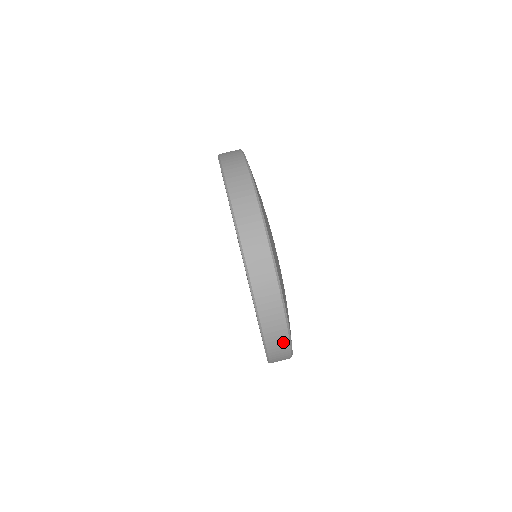
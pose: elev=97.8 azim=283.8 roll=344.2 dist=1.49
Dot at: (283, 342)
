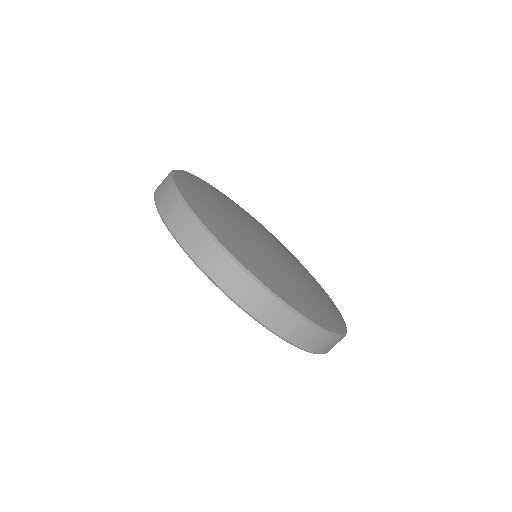
Dot at: (321, 338)
